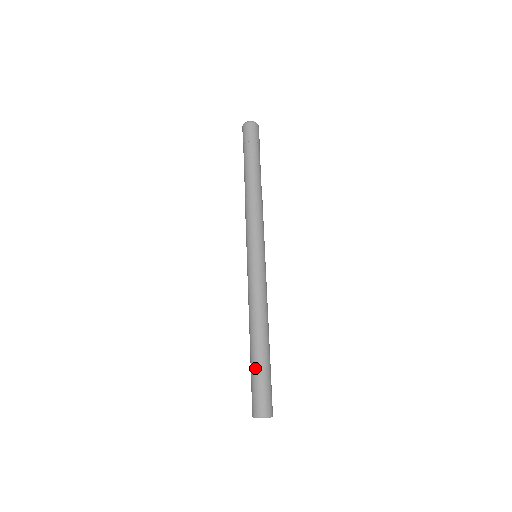
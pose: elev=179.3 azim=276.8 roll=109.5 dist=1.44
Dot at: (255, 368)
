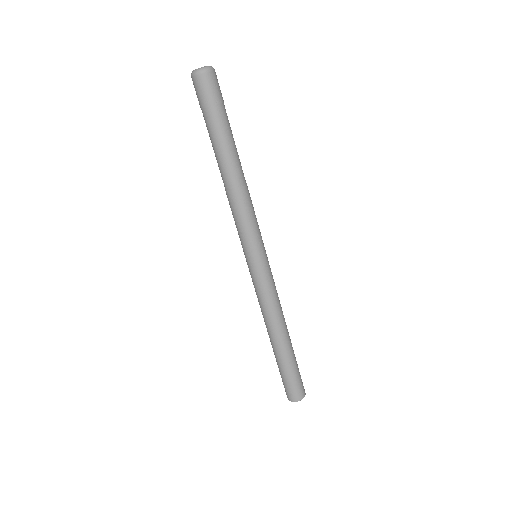
Dot at: occluded
